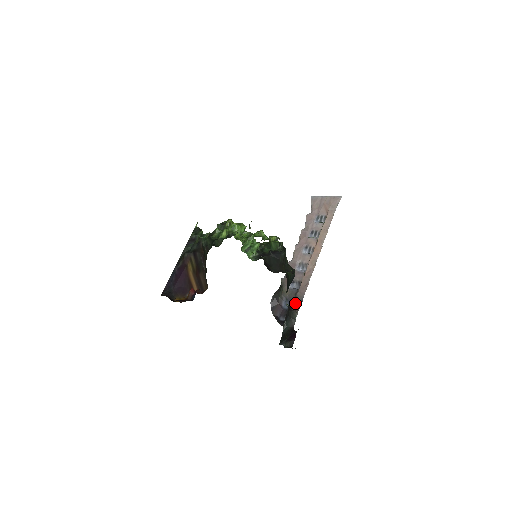
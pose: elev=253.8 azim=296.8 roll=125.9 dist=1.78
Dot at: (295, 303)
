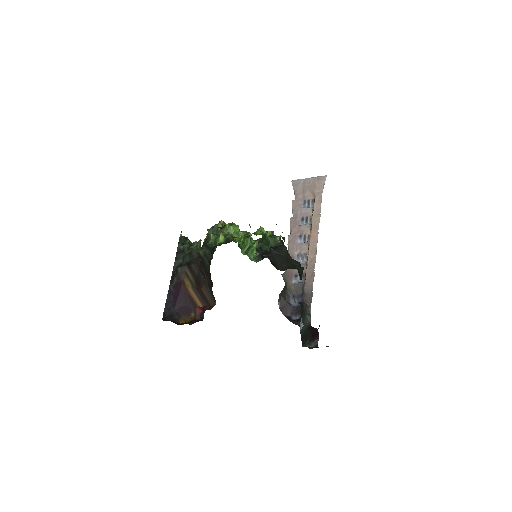
Dot at: (305, 298)
